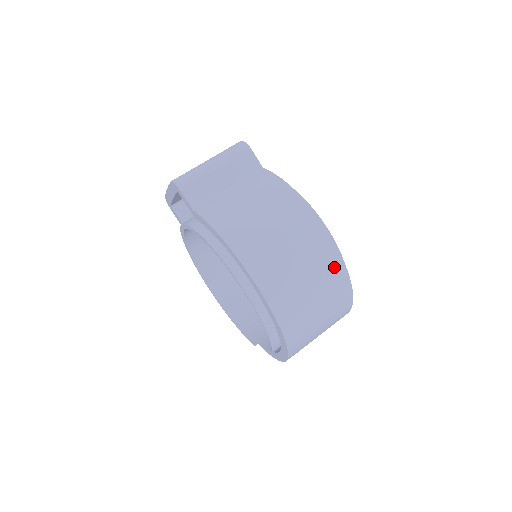
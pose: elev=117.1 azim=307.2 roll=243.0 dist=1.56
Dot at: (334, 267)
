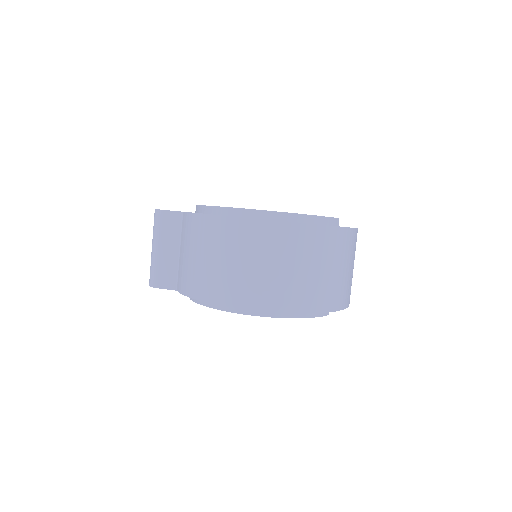
Dot at: (285, 234)
